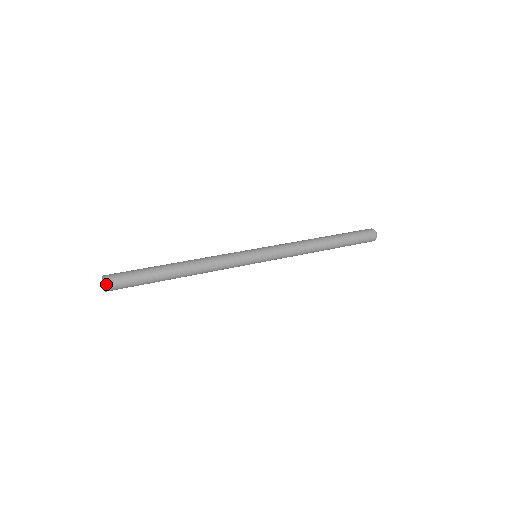
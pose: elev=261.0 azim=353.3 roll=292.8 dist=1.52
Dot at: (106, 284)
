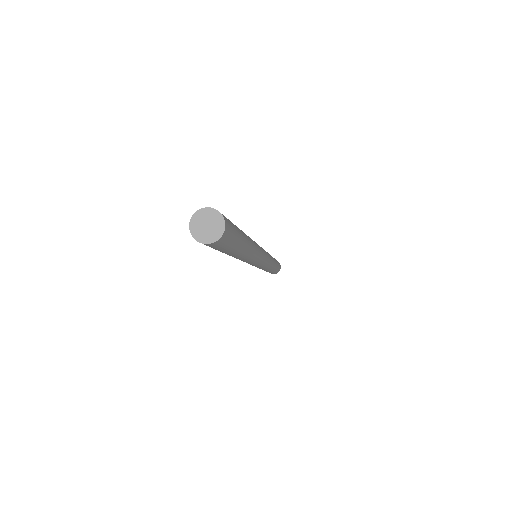
Dot at: (225, 222)
